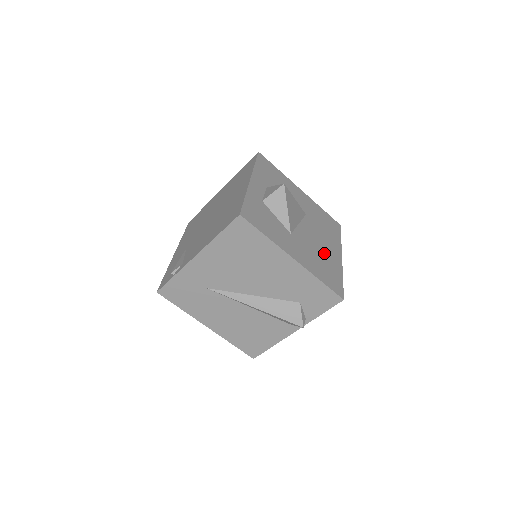
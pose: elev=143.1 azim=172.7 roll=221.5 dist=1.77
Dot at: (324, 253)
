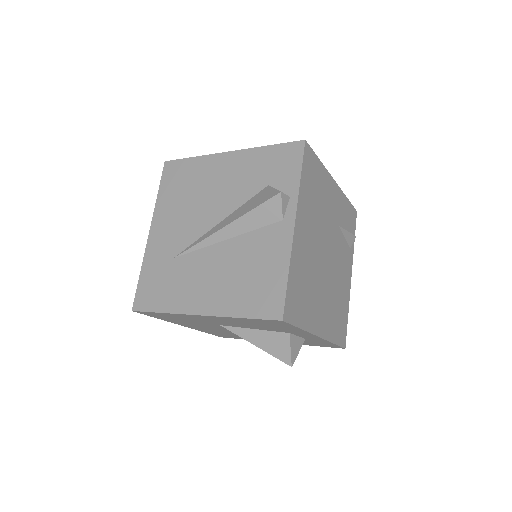
Dot at: occluded
